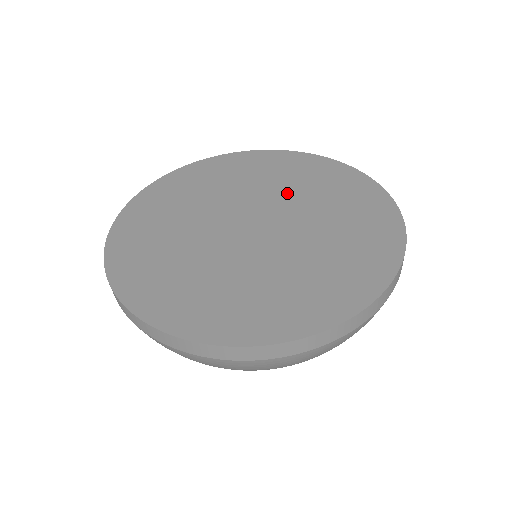
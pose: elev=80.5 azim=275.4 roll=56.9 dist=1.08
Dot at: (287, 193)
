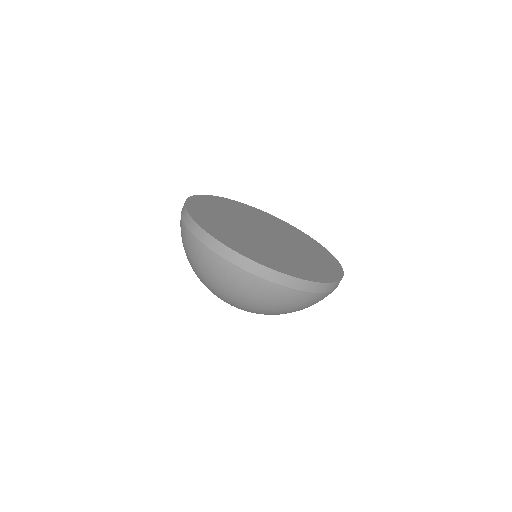
Dot at: (297, 245)
